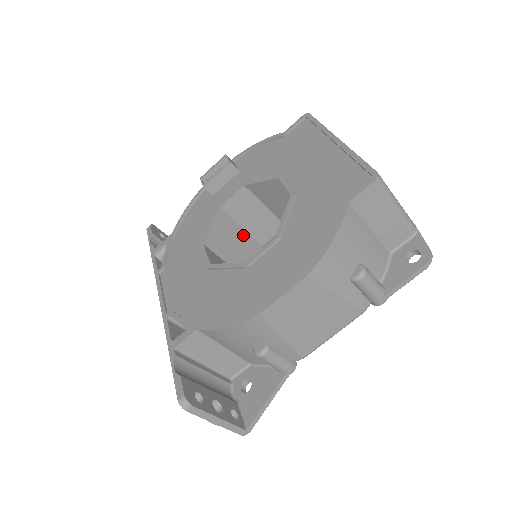
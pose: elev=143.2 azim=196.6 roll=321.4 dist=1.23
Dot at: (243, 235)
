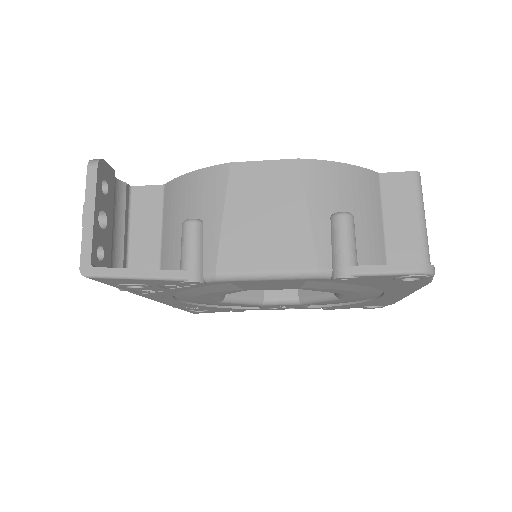
Dot at: occluded
